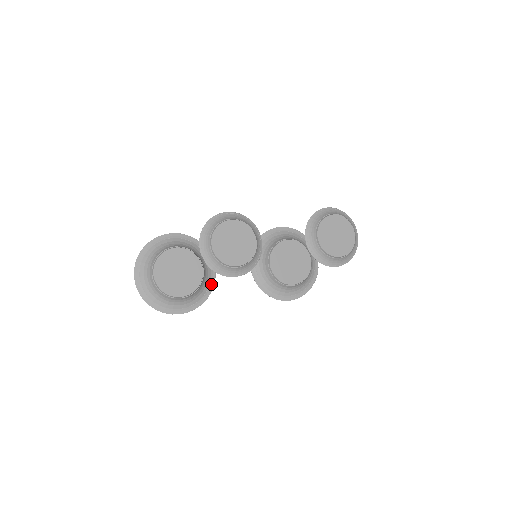
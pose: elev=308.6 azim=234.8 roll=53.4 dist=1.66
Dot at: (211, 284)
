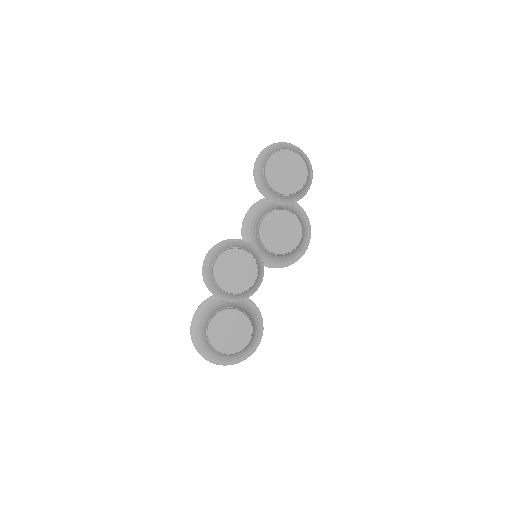
Dot at: (253, 306)
